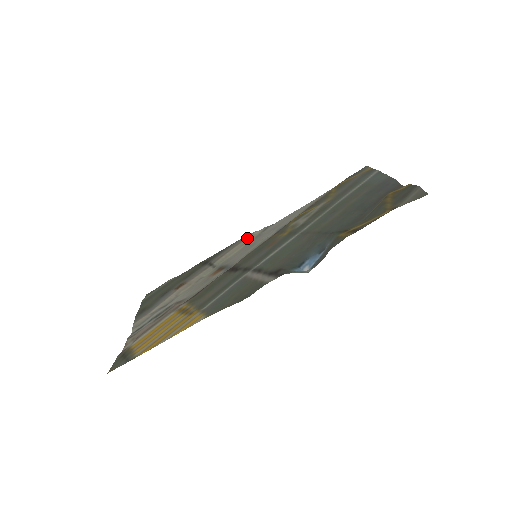
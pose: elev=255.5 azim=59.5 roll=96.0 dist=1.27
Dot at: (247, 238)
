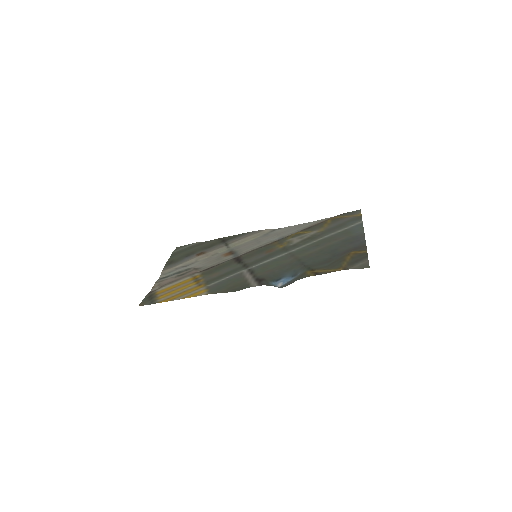
Dot at: (258, 233)
